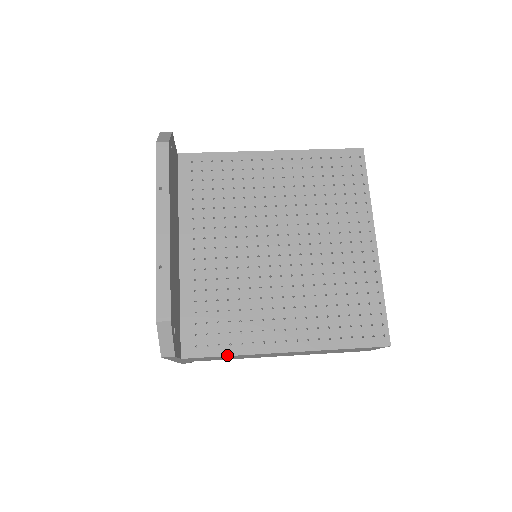
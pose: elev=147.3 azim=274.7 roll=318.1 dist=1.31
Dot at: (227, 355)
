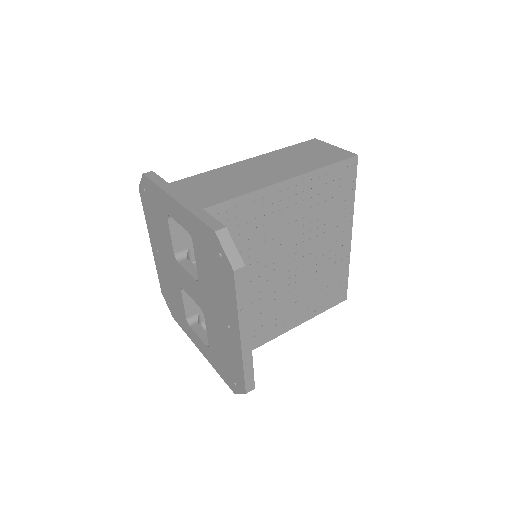
Dot at: occluded
